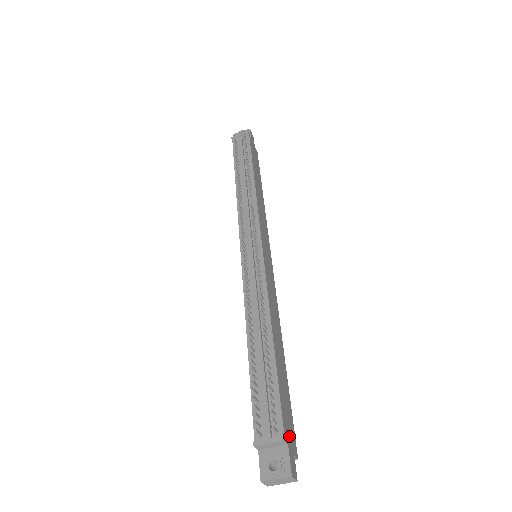
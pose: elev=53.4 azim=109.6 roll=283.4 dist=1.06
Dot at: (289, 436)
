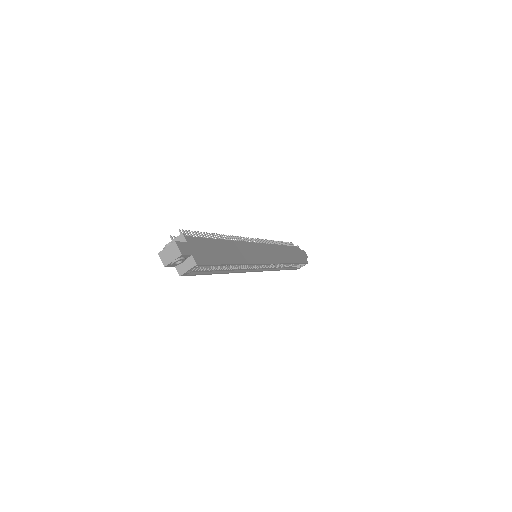
Dot at: (194, 248)
